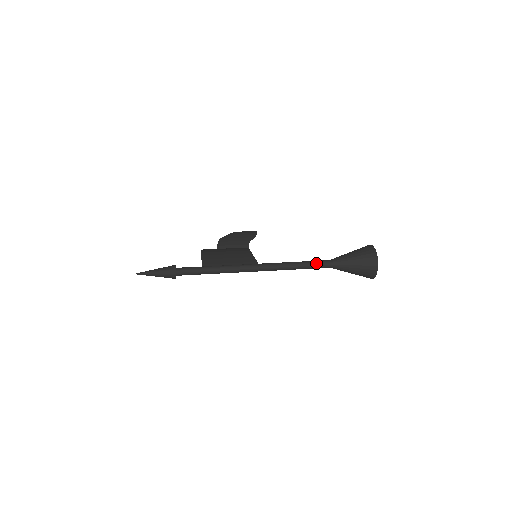
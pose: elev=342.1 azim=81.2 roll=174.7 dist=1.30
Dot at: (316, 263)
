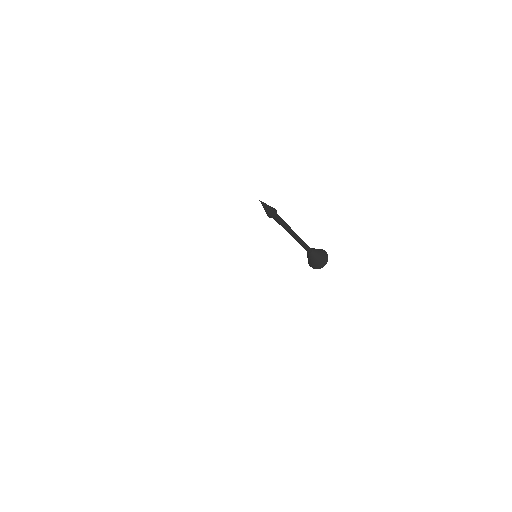
Dot at: occluded
